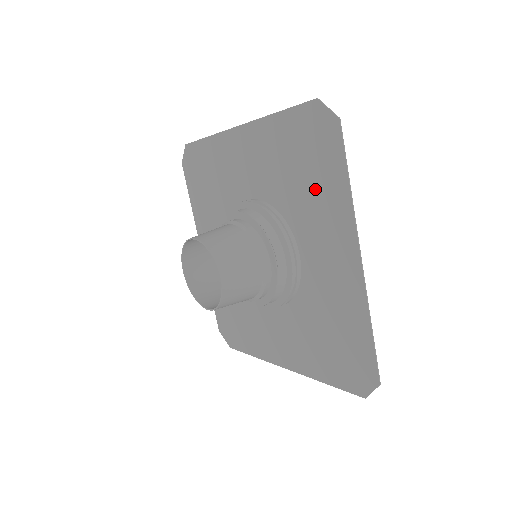
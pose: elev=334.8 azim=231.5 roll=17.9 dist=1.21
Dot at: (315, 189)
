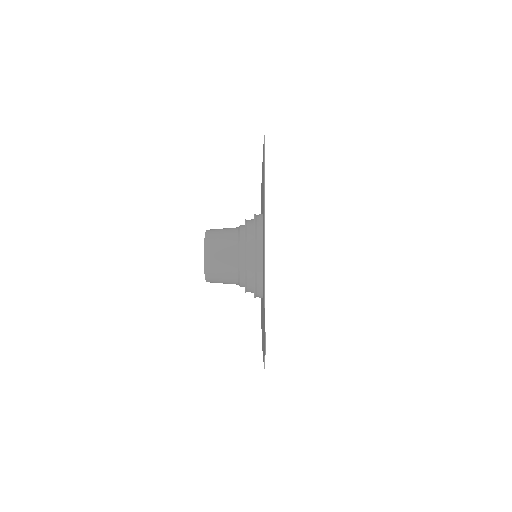
Dot at: (263, 329)
